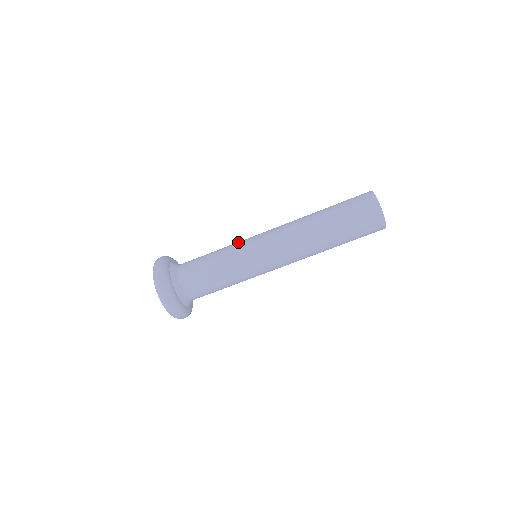
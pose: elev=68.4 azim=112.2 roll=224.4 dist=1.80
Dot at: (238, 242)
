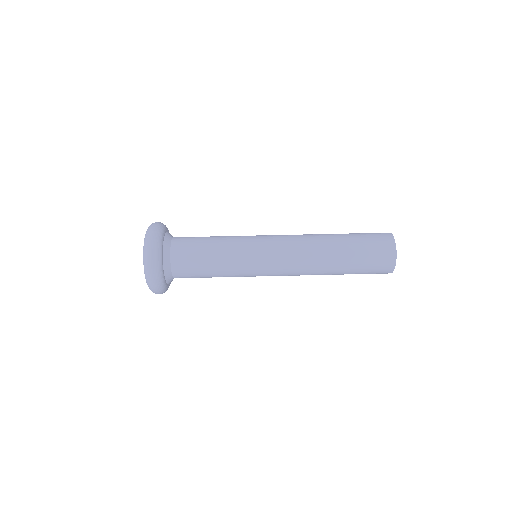
Dot at: occluded
